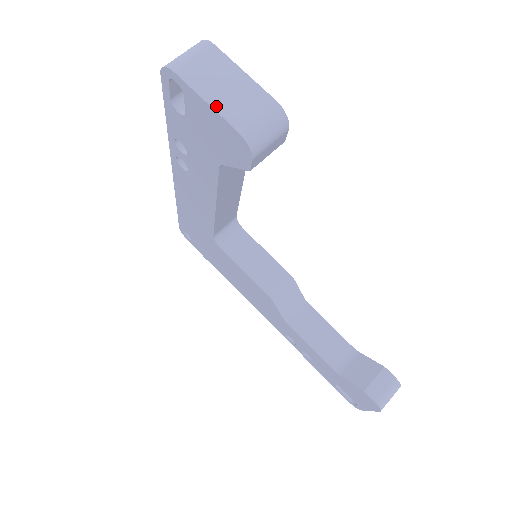
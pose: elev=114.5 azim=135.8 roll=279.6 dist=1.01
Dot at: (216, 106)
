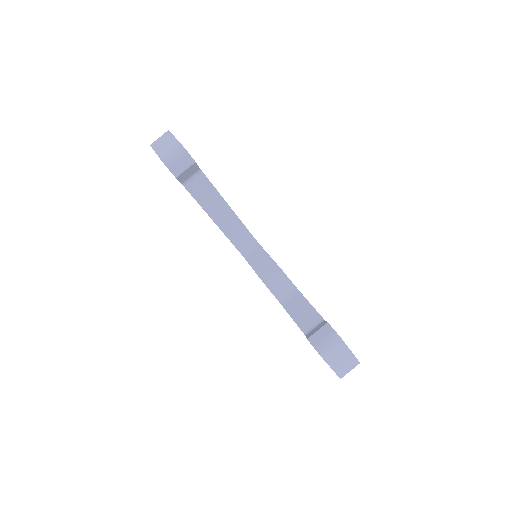
Dot at: (157, 152)
